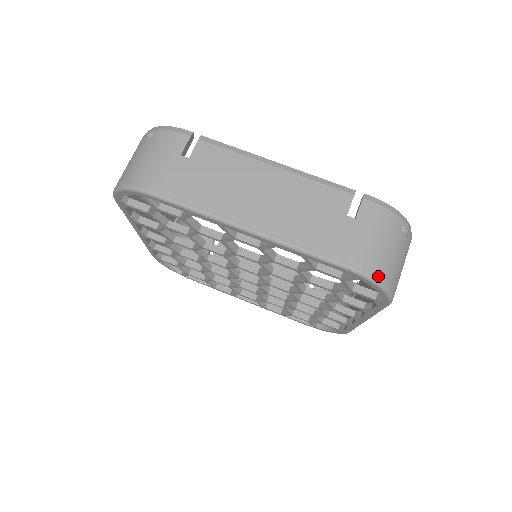
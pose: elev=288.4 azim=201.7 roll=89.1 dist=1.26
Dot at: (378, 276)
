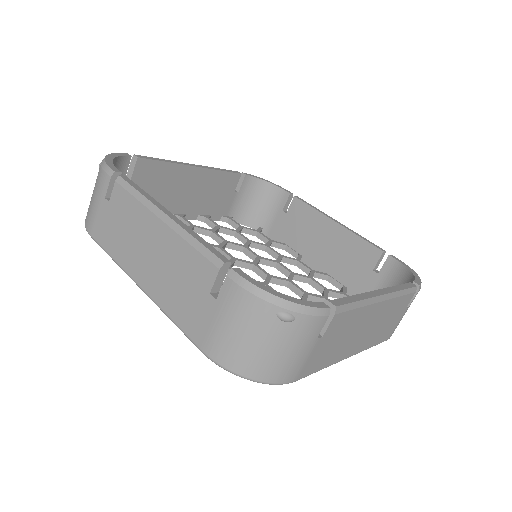
Dot at: (236, 368)
